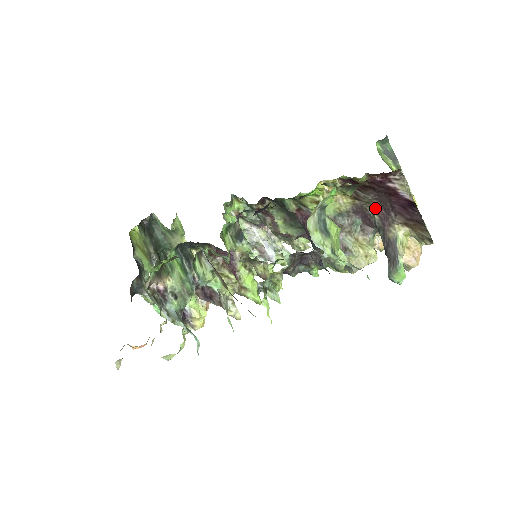
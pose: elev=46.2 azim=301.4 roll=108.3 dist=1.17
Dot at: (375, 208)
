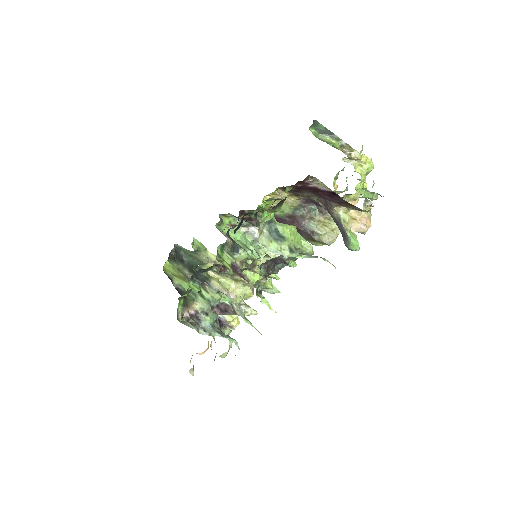
Dot at: (316, 198)
